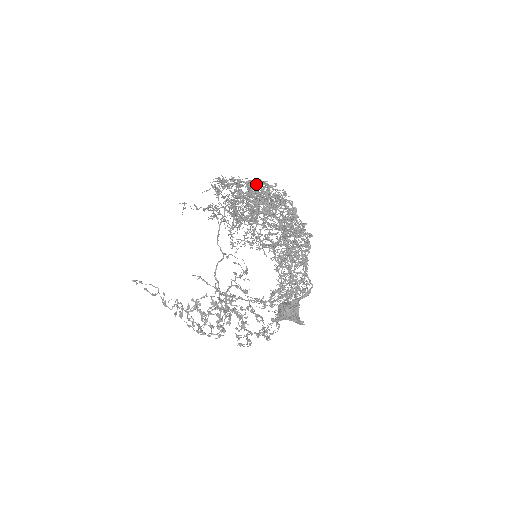
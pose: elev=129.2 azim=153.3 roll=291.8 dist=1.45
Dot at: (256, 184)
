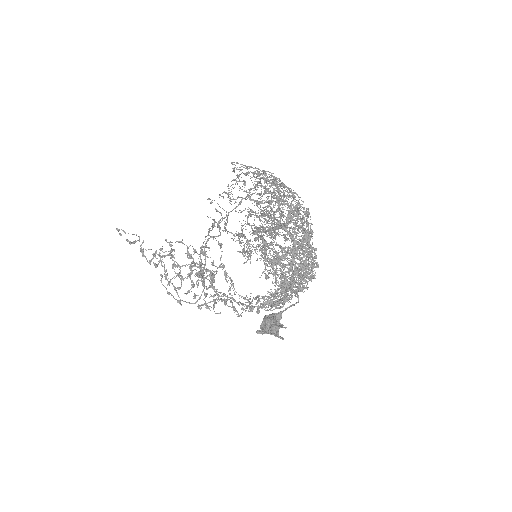
Dot at: (279, 180)
